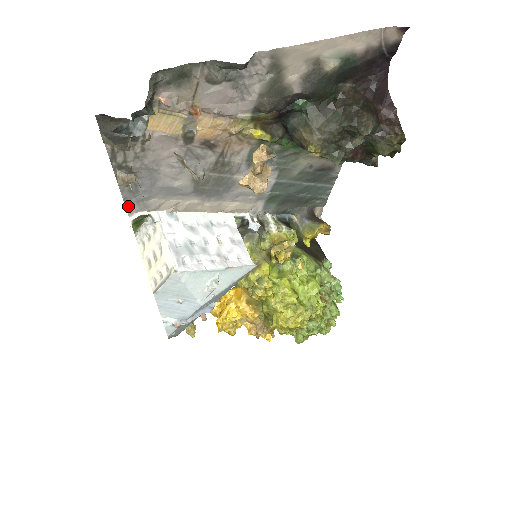
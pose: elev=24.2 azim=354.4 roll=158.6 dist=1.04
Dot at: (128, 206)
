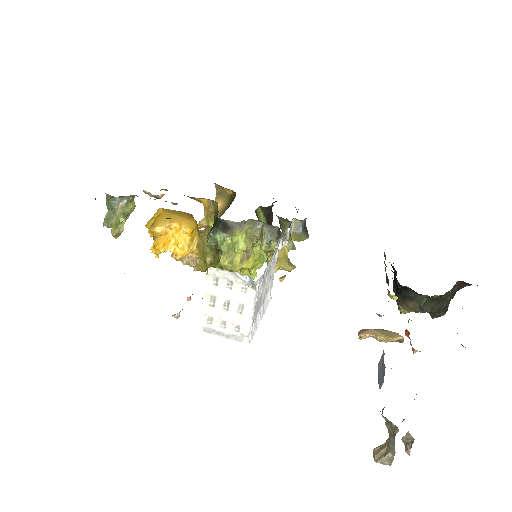
Dot at: occluded
